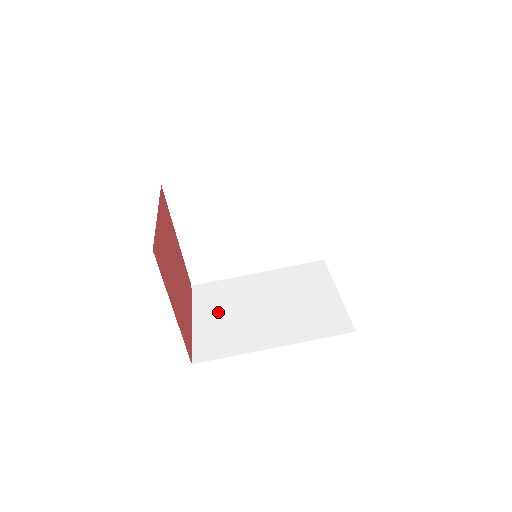
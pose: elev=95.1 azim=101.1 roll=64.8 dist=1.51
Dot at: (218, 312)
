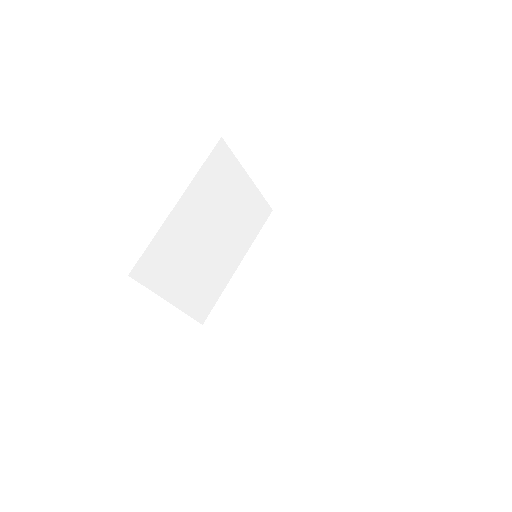
Dot at: (253, 322)
